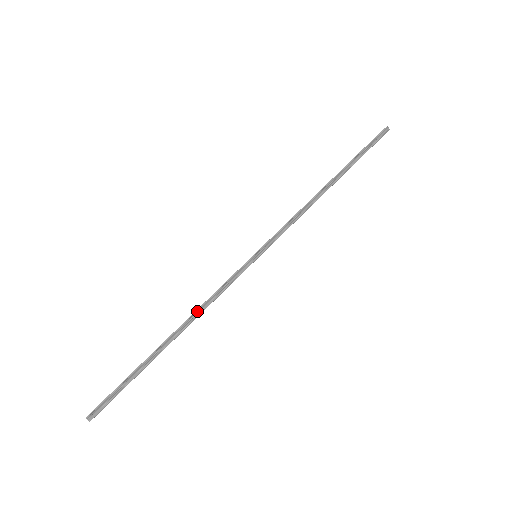
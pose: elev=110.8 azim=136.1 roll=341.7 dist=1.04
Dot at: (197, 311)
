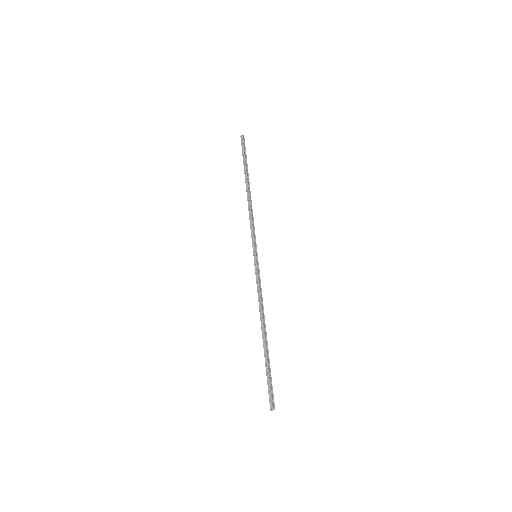
Dot at: (262, 309)
